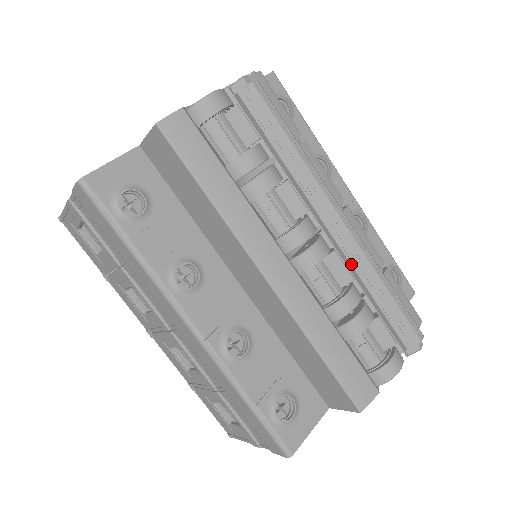
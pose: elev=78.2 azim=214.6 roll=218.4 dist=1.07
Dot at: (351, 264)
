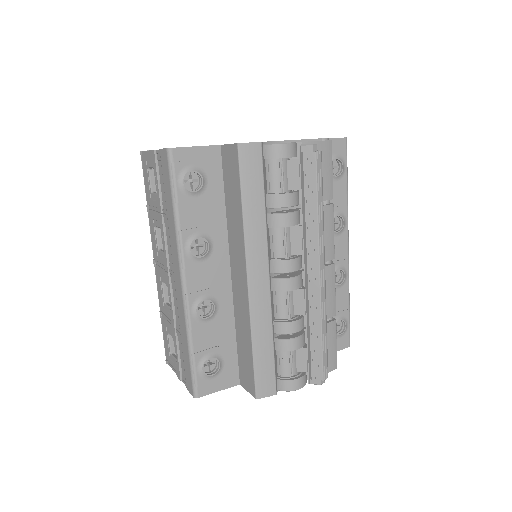
Dot at: (309, 304)
